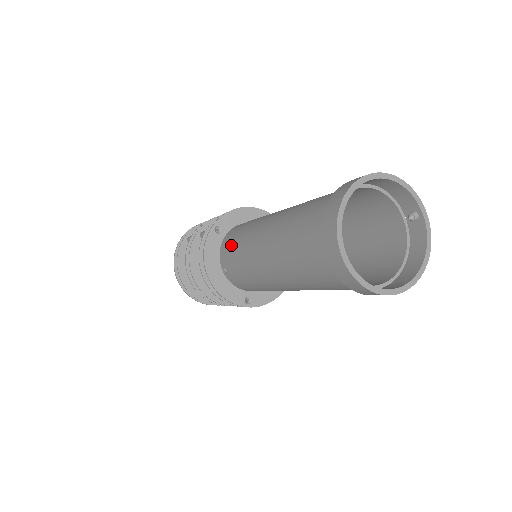
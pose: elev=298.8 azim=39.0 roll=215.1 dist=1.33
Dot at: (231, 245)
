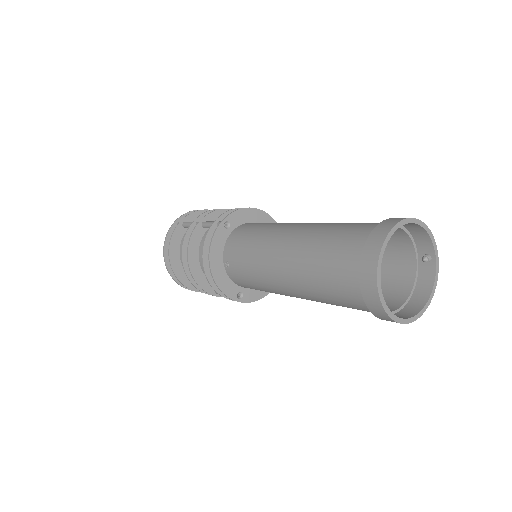
Dot at: (241, 243)
